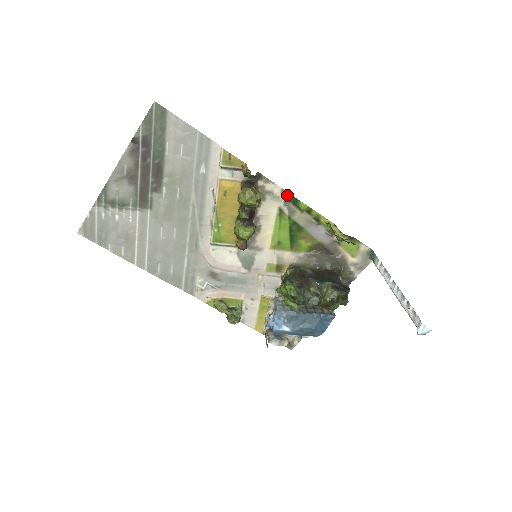
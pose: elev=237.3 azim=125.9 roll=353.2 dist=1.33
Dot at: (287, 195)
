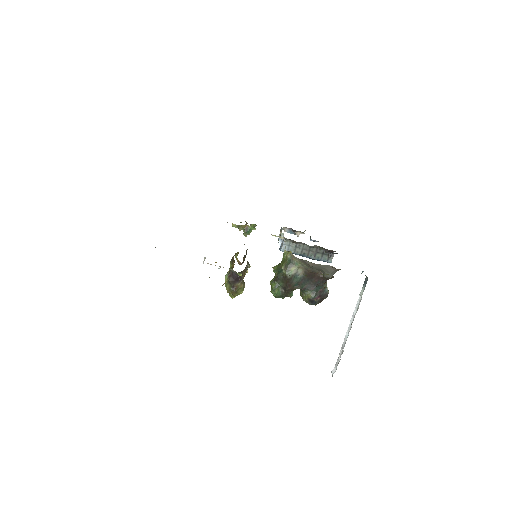
Dot at: occluded
